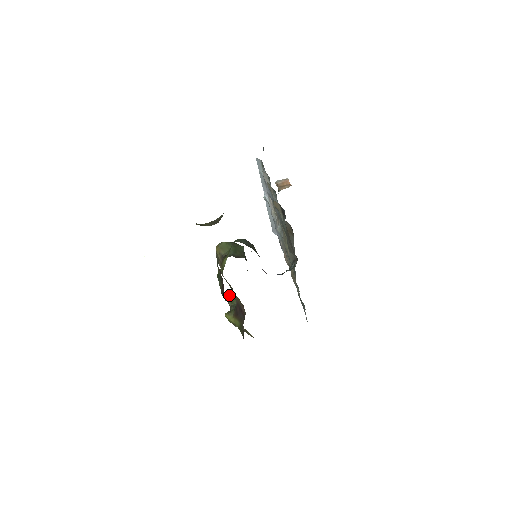
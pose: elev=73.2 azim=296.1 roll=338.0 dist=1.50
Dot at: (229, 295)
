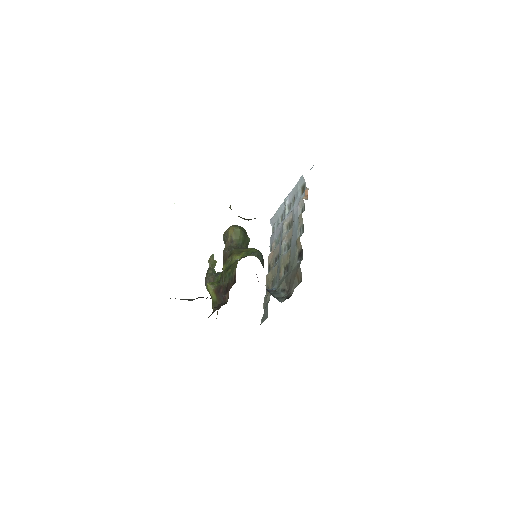
Dot at: (212, 256)
